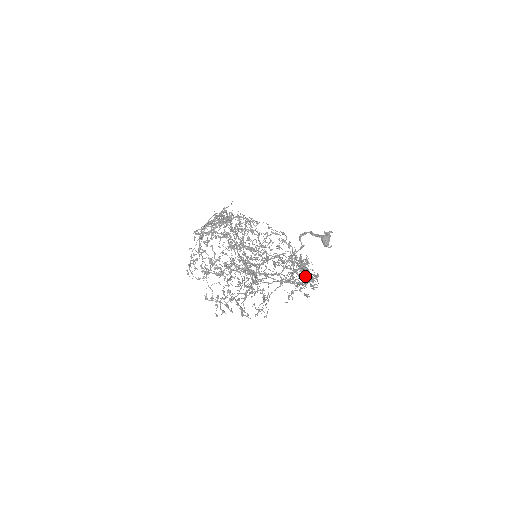
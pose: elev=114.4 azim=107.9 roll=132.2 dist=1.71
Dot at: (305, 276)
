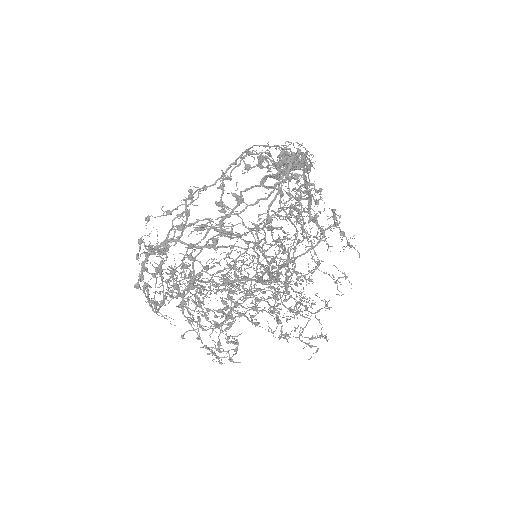
Dot at: occluded
